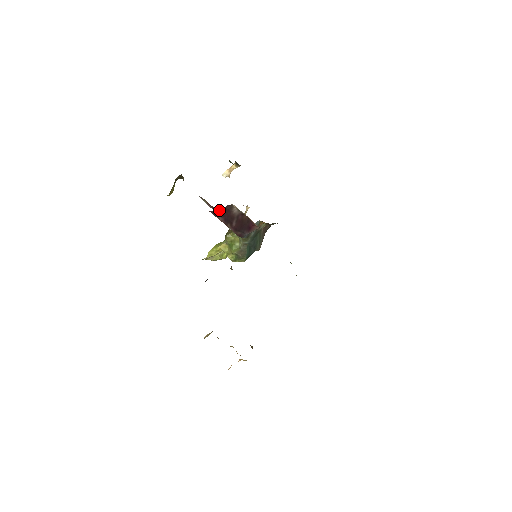
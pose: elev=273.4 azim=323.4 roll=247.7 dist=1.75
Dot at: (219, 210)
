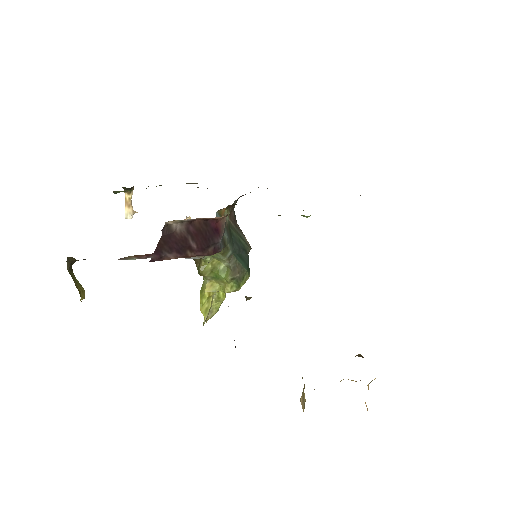
Dot at: (158, 248)
